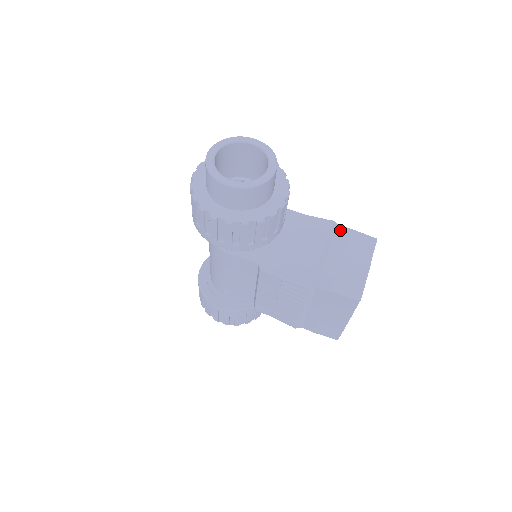
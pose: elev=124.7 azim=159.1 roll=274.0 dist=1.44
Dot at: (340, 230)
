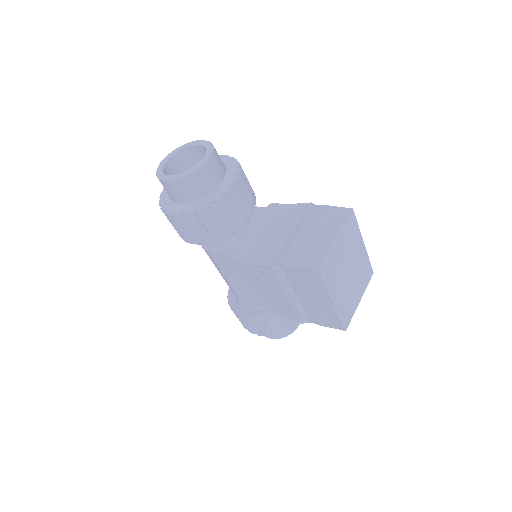
Dot at: (315, 209)
